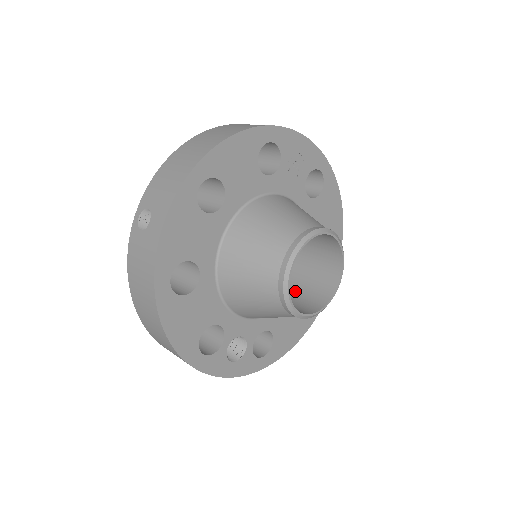
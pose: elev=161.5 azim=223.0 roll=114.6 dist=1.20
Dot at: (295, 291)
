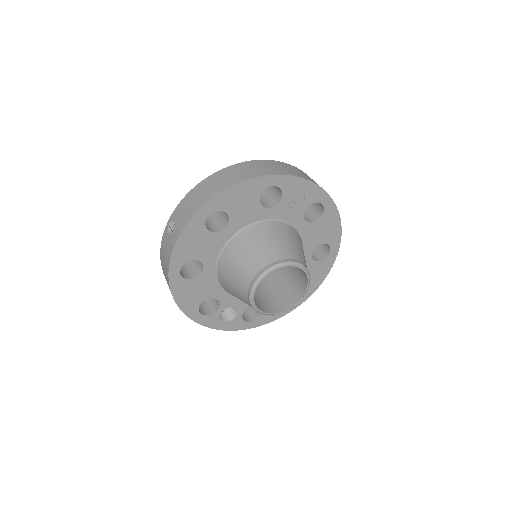
Dot at: (276, 289)
